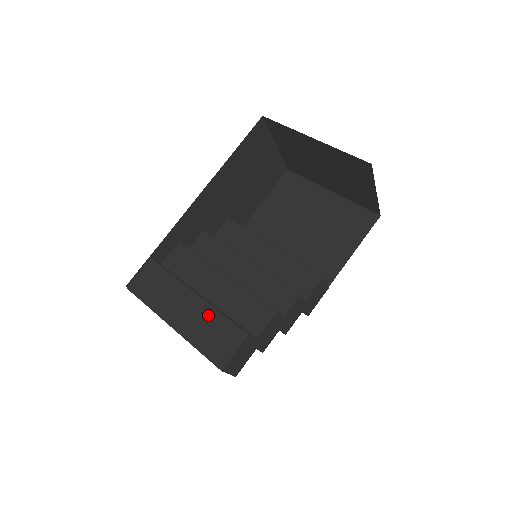
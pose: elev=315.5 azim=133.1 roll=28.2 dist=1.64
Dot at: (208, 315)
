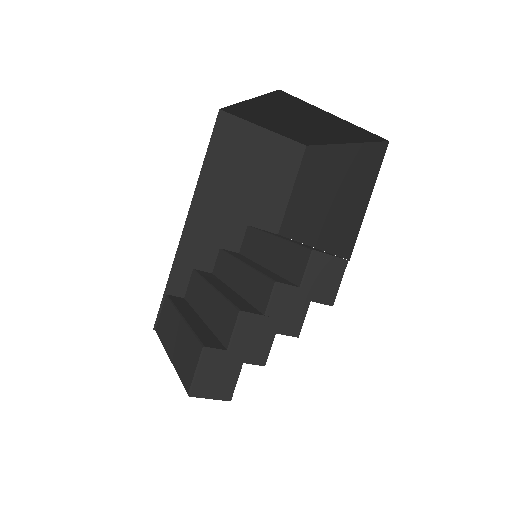
Dot at: (185, 337)
